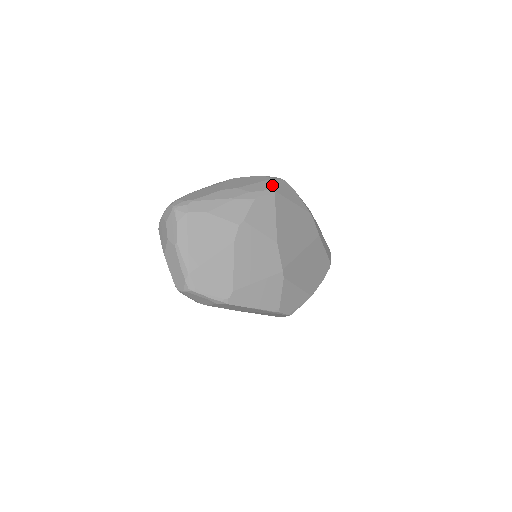
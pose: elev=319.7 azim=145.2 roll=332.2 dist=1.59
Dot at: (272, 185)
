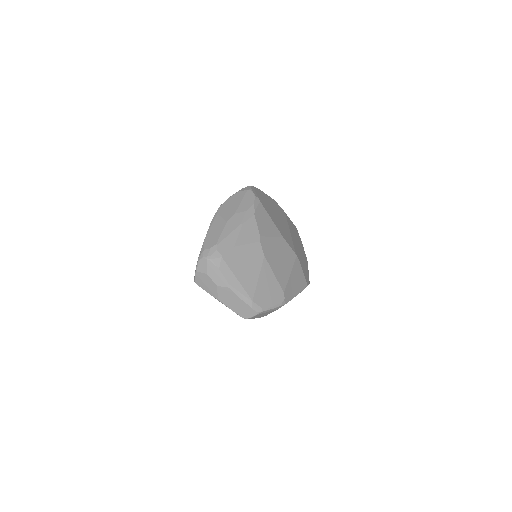
Dot at: (253, 196)
